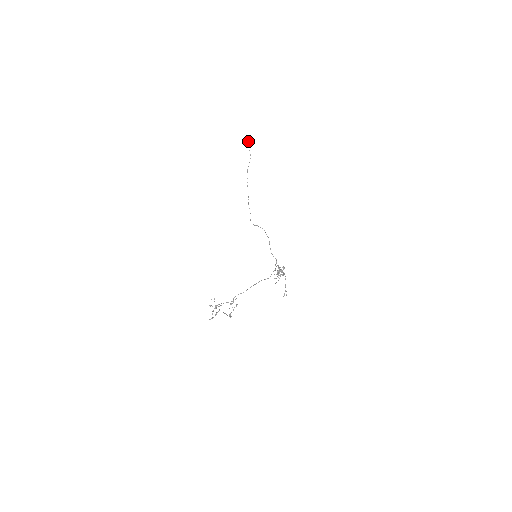
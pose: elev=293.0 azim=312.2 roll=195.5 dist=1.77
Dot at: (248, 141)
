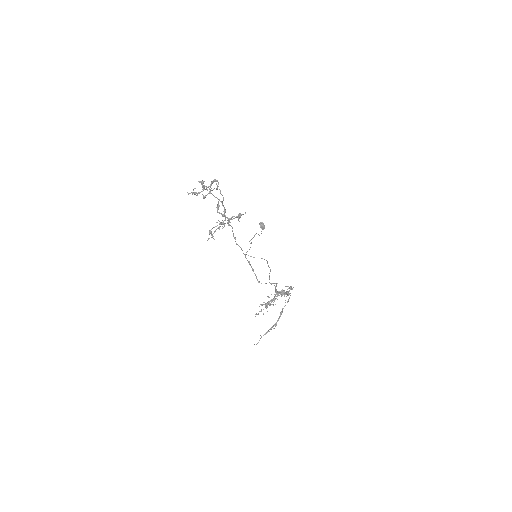
Dot at: occluded
